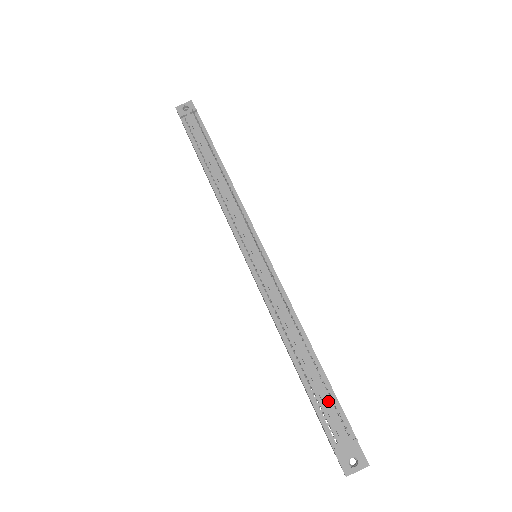
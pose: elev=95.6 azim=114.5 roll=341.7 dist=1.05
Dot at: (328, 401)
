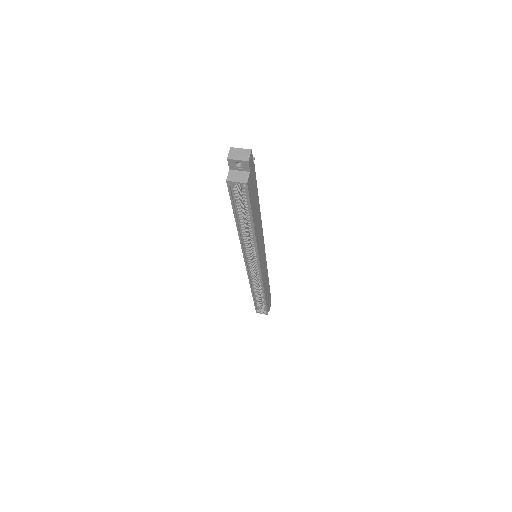
Dot at: occluded
